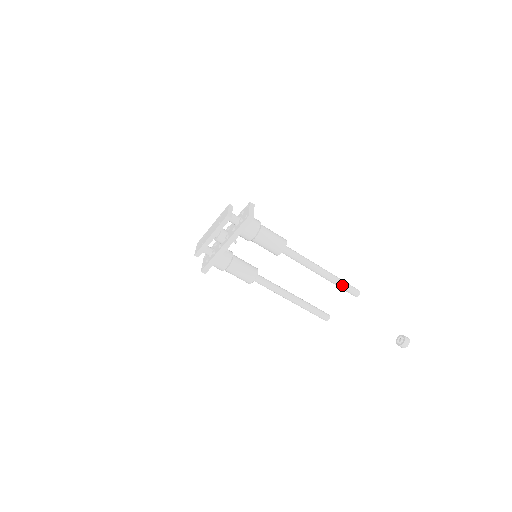
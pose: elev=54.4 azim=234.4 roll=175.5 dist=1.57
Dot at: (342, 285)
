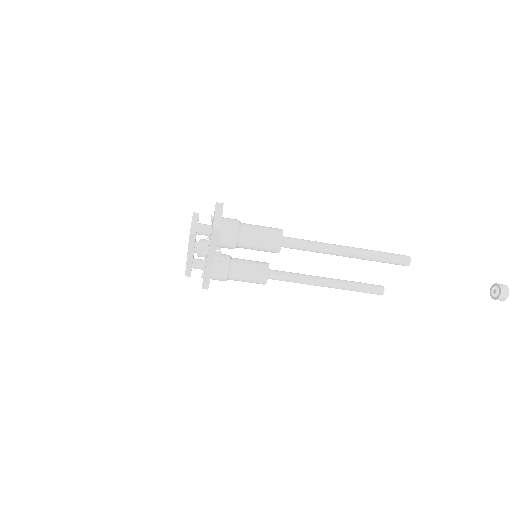
Dot at: (380, 259)
